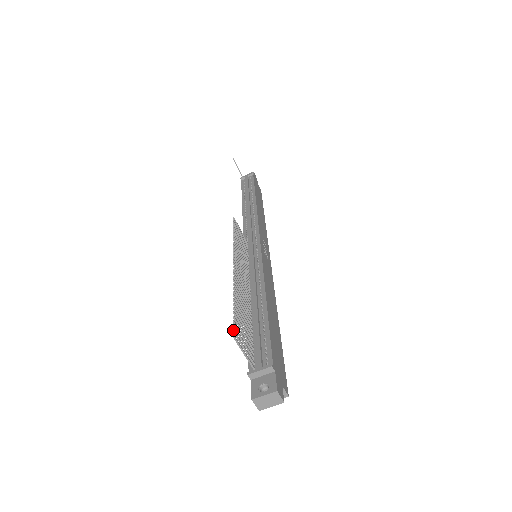
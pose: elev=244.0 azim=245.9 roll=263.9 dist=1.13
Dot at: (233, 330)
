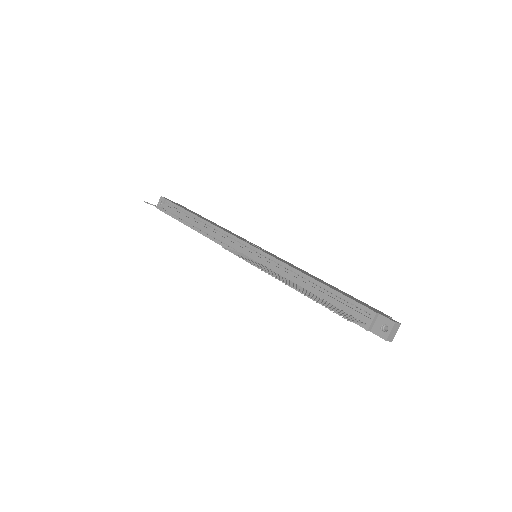
Dot at: (343, 317)
